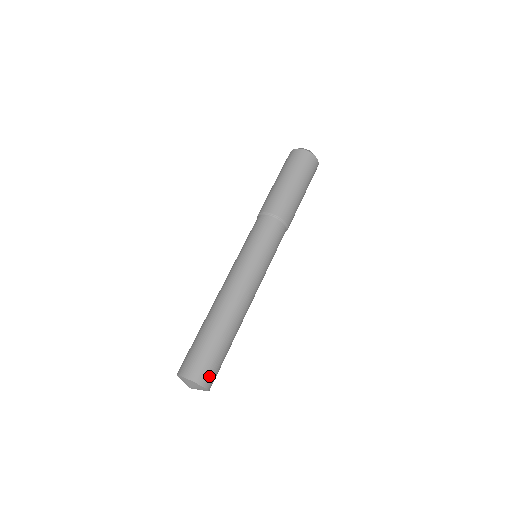
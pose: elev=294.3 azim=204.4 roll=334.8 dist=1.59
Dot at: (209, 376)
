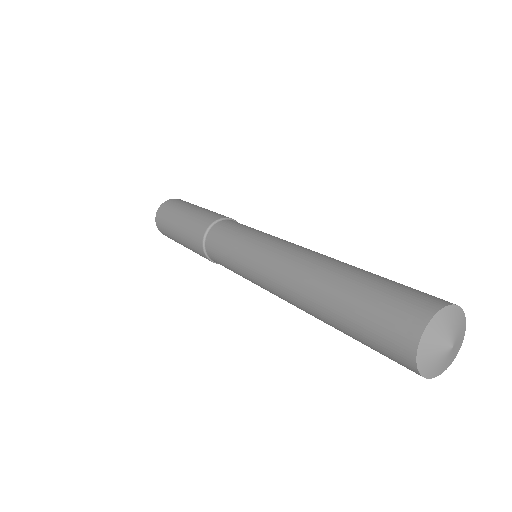
Dot at: occluded
